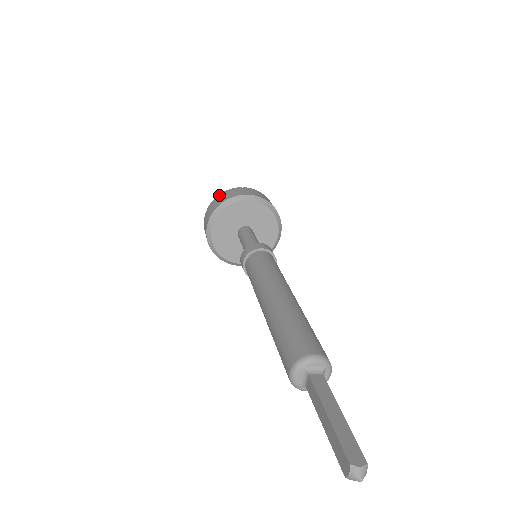
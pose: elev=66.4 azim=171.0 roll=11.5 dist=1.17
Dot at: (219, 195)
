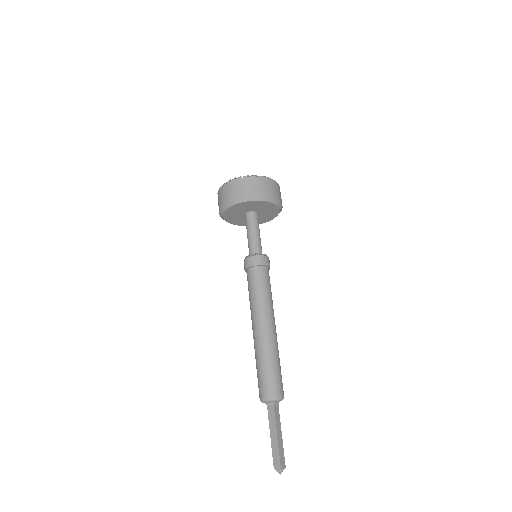
Dot at: (254, 177)
